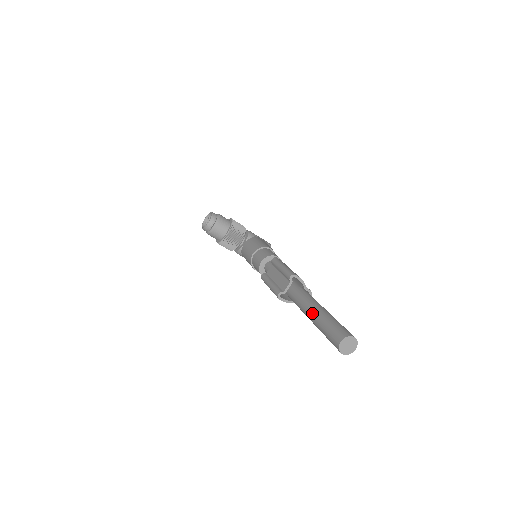
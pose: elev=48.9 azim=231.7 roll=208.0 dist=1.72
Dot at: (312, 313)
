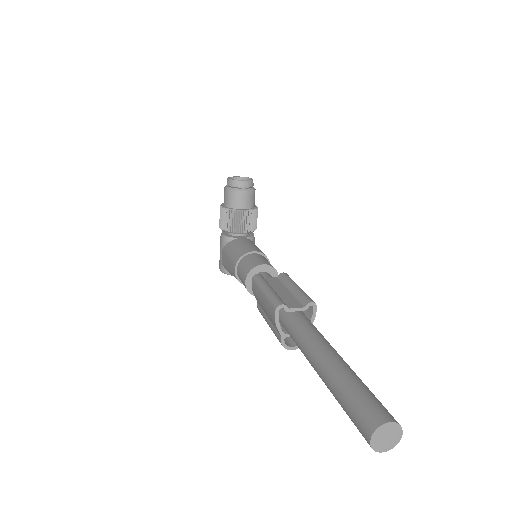
Dot at: (335, 357)
